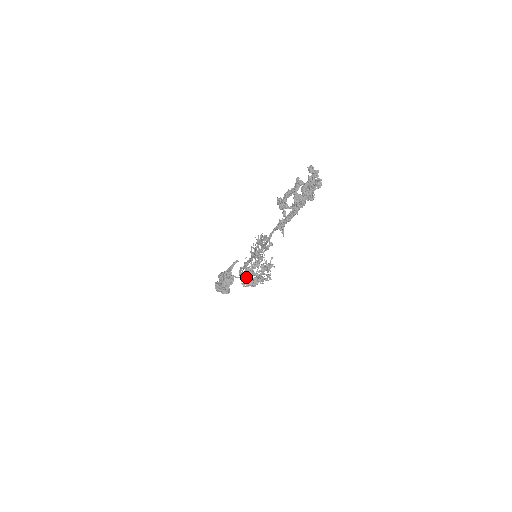
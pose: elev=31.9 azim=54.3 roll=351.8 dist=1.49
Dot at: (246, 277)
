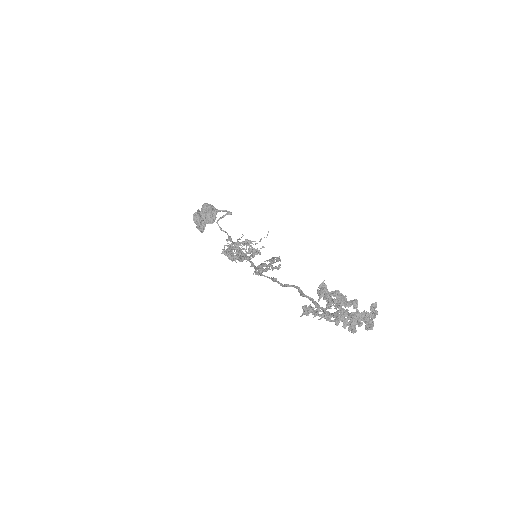
Dot at: occluded
